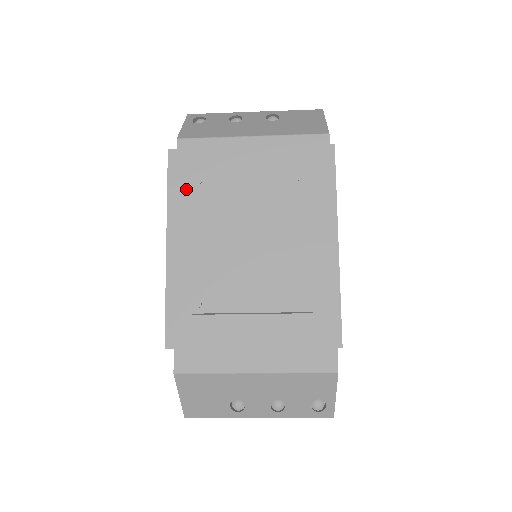
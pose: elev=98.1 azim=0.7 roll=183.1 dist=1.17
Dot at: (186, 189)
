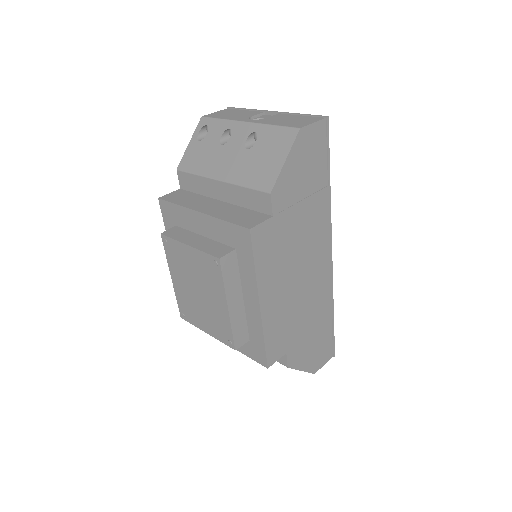
Dot at: occluded
